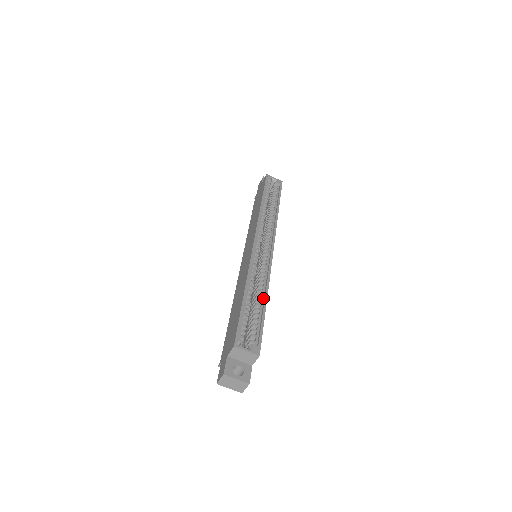
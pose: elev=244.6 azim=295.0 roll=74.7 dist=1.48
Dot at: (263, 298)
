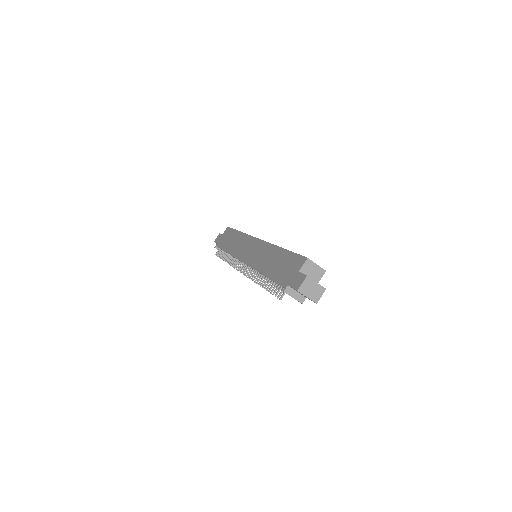
Dot at: occluded
